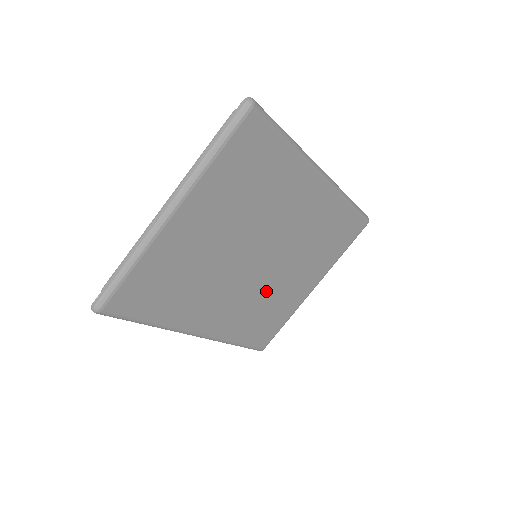
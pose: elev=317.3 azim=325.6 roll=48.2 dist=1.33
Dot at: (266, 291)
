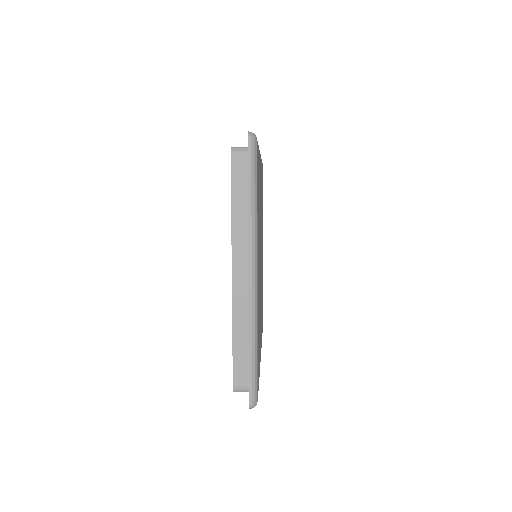
Dot at: occluded
